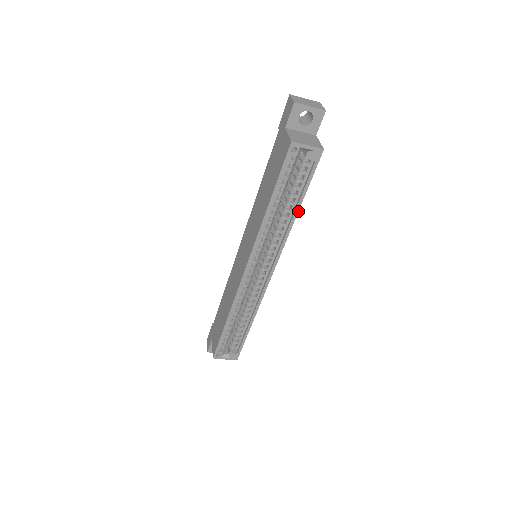
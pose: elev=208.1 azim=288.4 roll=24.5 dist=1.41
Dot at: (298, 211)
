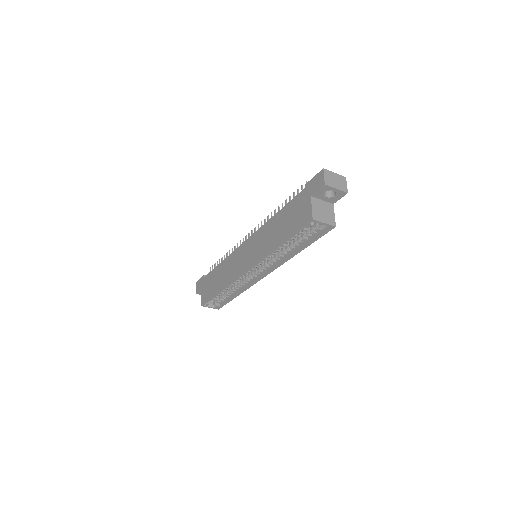
Dot at: (300, 251)
